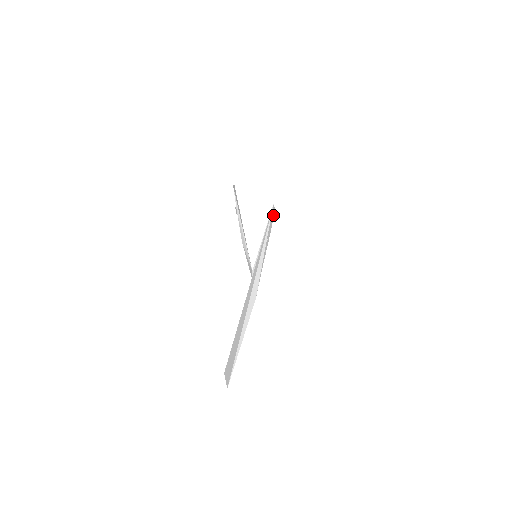
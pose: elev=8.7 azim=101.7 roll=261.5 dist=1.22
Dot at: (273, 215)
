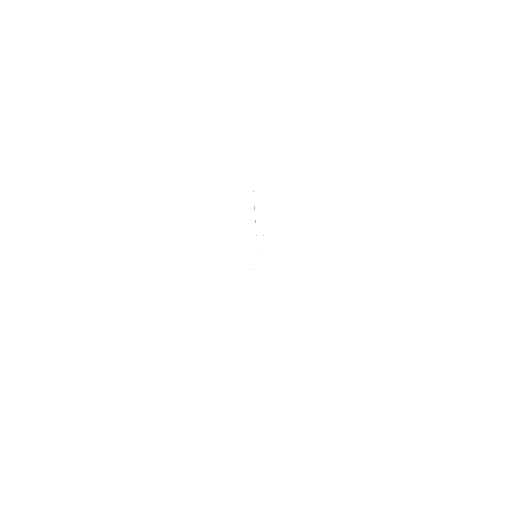
Dot at: occluded
